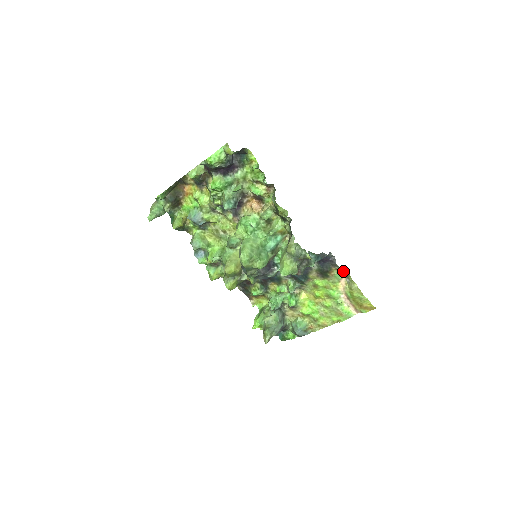
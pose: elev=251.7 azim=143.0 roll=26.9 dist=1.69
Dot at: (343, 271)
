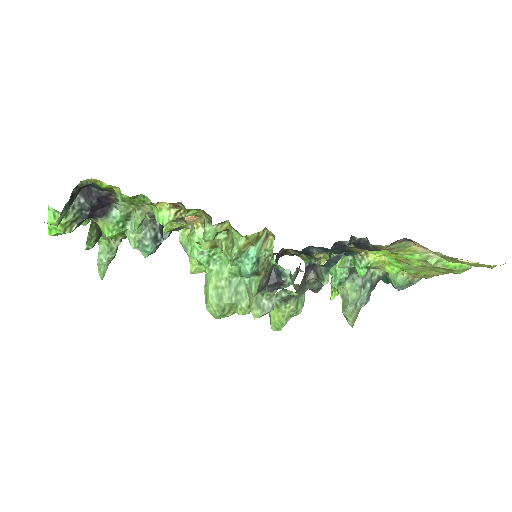
Dot at: (402, 241)
